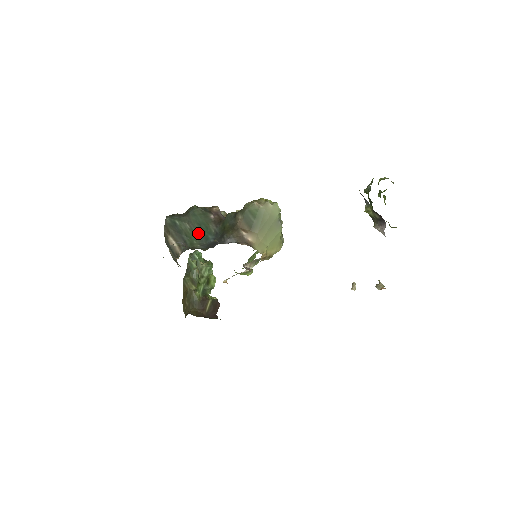
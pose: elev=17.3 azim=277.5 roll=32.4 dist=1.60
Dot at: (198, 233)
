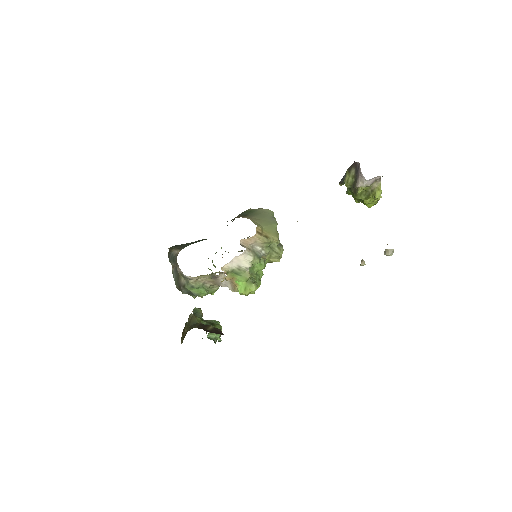
Dot at: (199, 241)
